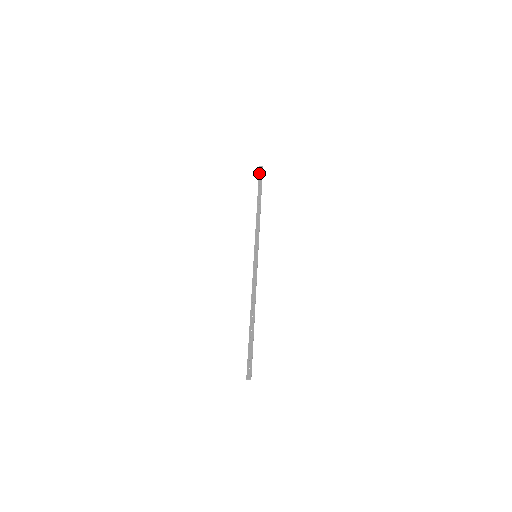
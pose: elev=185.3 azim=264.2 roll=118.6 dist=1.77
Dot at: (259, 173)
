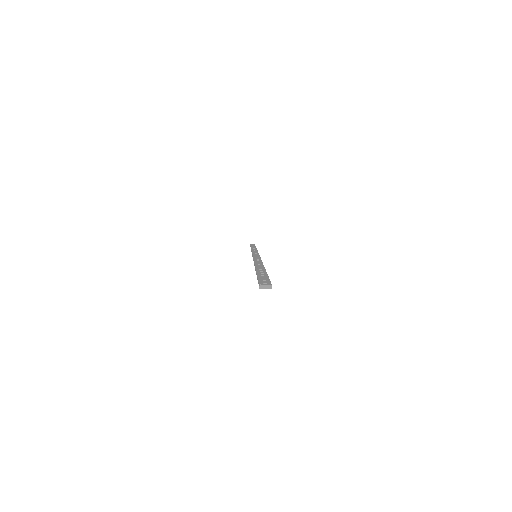
Dot at: (250, 244)
